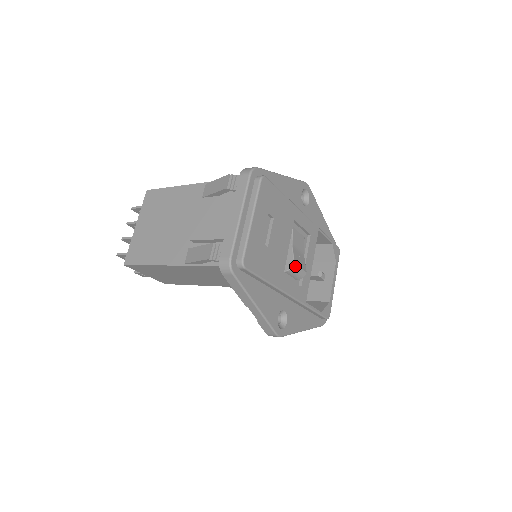
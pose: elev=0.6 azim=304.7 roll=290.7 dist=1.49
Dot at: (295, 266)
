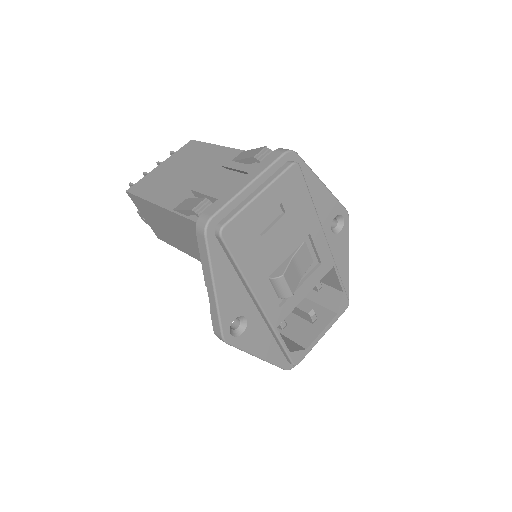
Dot at: (283, 278)
